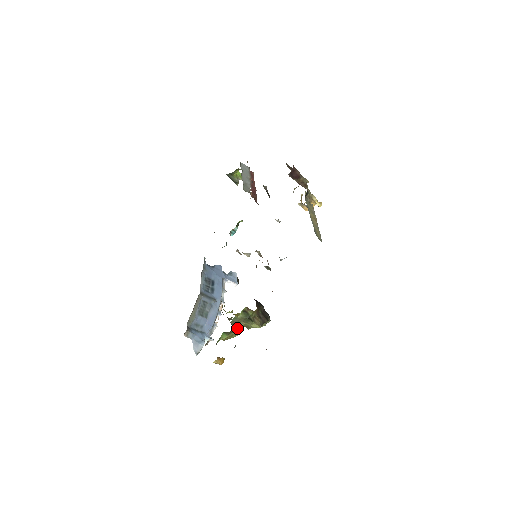
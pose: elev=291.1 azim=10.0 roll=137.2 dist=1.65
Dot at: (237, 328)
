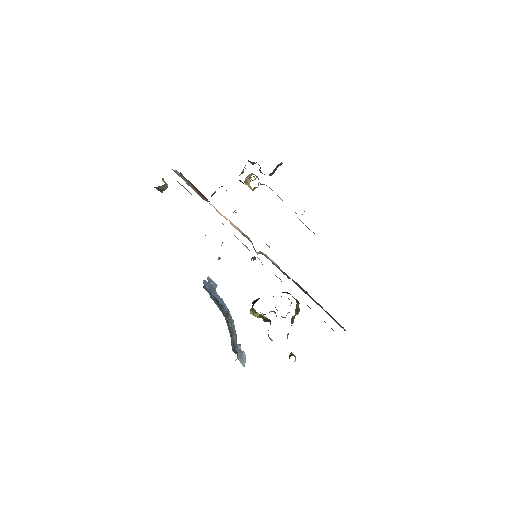
Dot at: occluded
